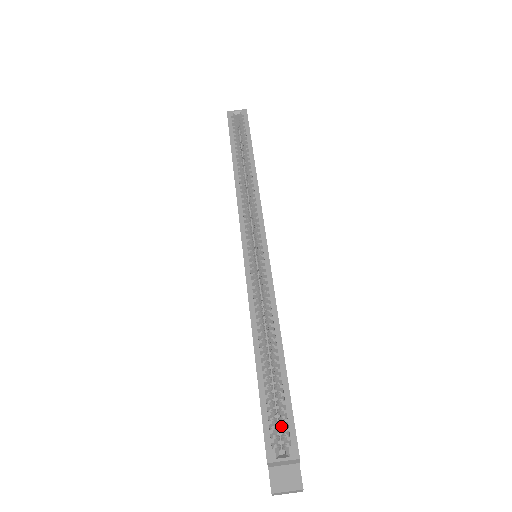
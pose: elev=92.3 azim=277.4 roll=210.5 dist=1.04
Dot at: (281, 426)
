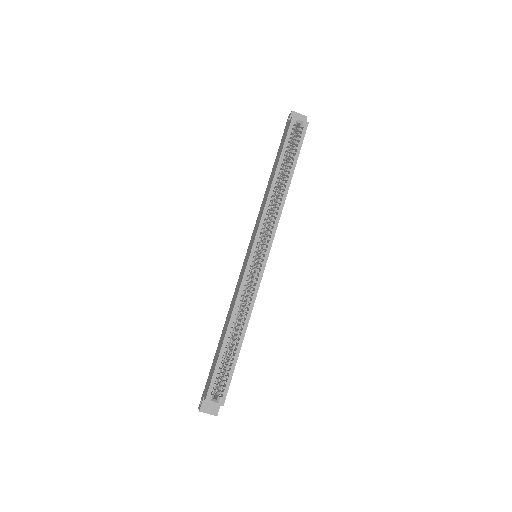
Dot at: (221, 382)
